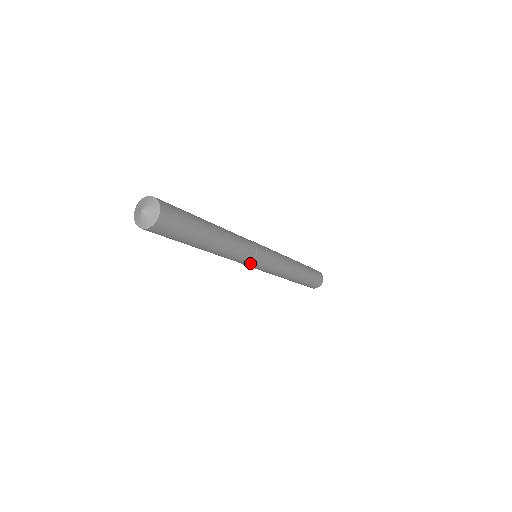
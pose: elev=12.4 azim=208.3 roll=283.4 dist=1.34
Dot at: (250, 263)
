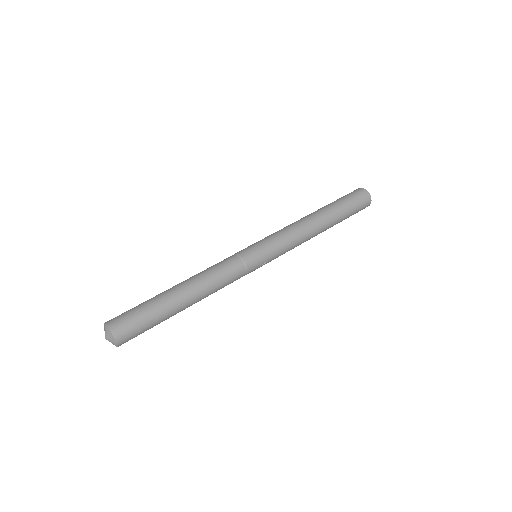
Dot at: occluded
